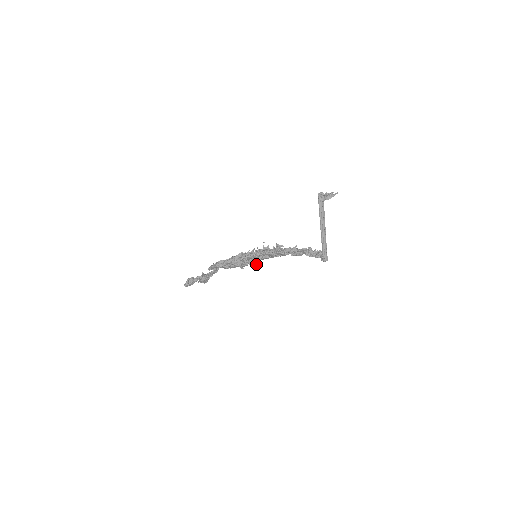
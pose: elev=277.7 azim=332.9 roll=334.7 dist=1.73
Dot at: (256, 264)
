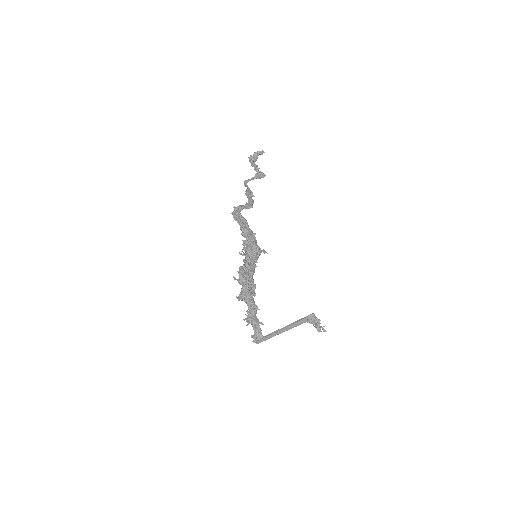
Dot at: occluded
